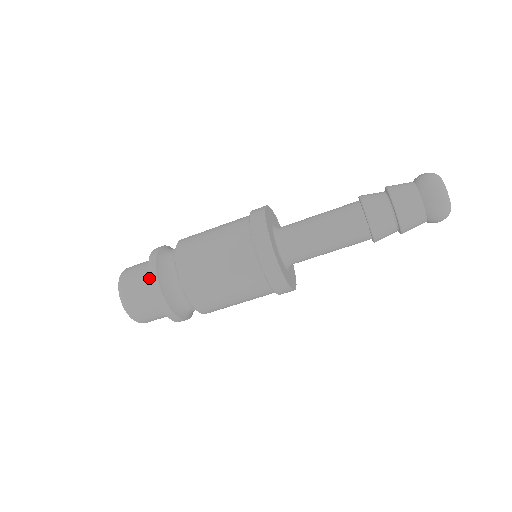
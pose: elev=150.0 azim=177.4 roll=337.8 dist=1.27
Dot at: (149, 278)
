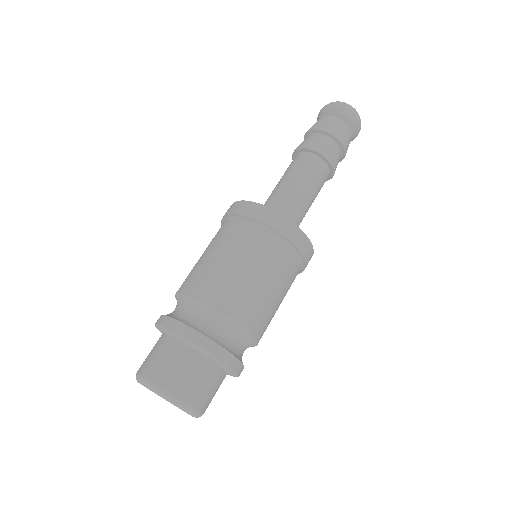
Dot at: (169, 329)
